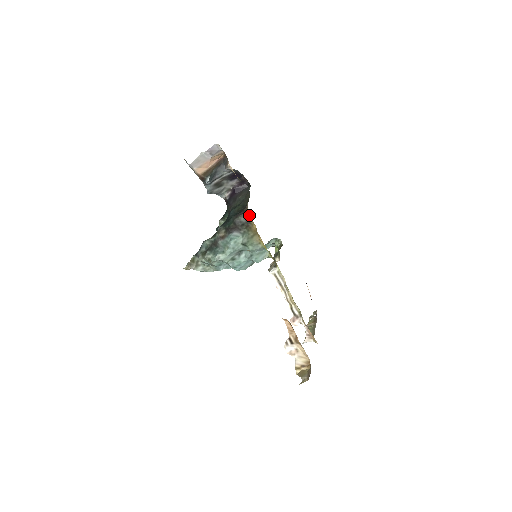
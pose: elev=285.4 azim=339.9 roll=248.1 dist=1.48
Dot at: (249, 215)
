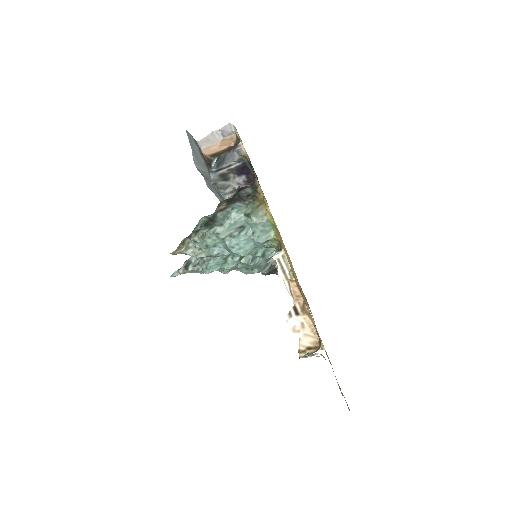
Dot at: (257, 185)
